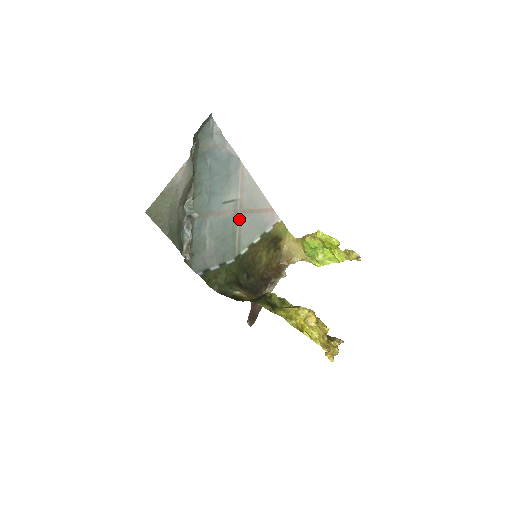
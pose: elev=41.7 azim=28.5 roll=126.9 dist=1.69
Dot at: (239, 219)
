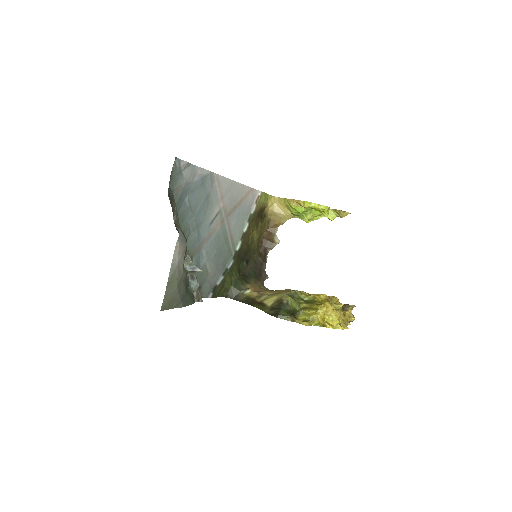
Dot at: (227, 224)
